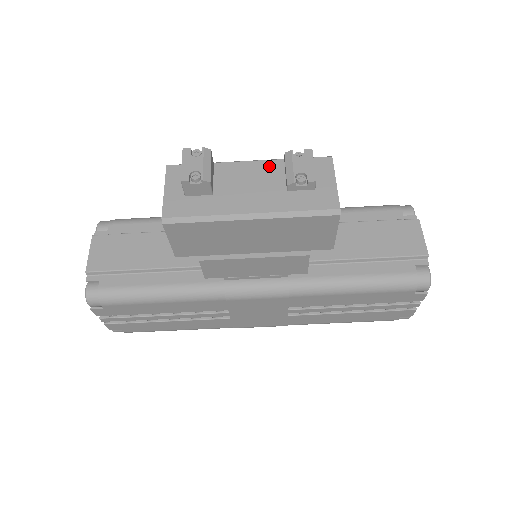
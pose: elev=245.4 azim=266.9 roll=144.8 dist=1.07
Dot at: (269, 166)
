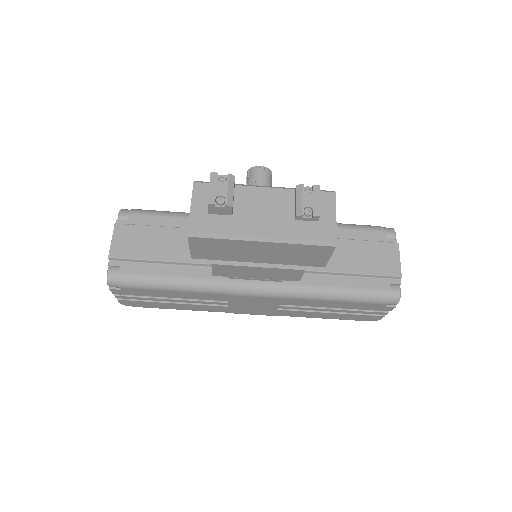
Dot at: (282, 194)
